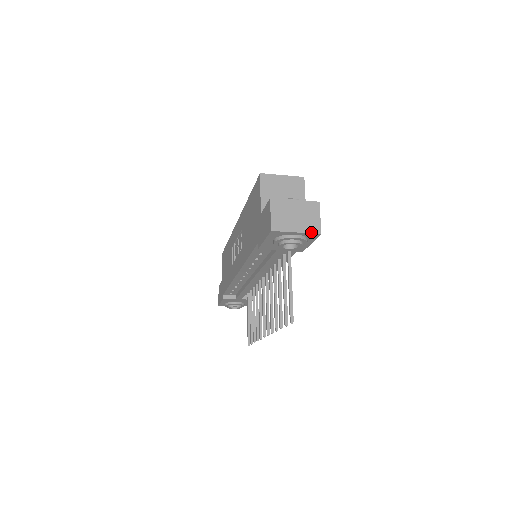
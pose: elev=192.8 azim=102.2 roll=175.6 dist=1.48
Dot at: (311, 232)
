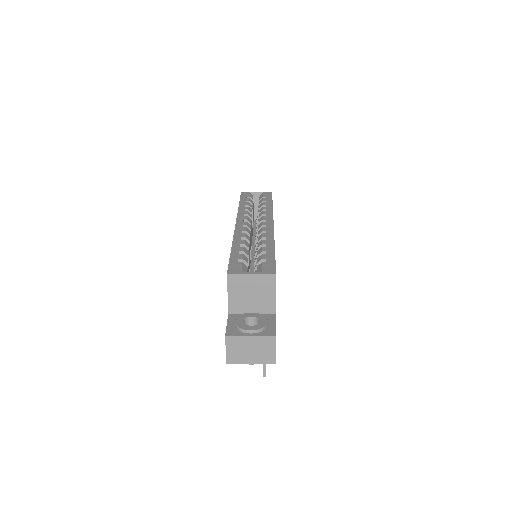
Dot at: (265, 363)
